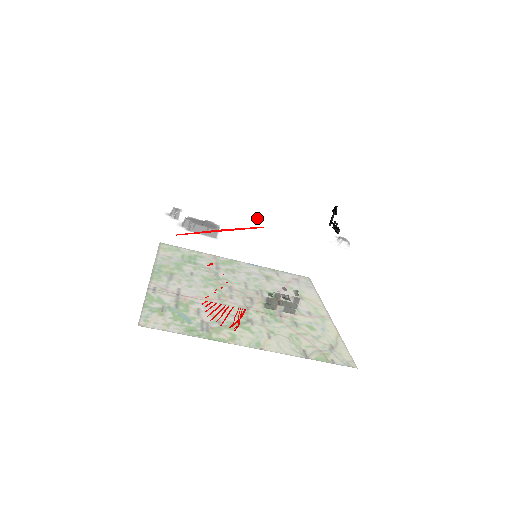
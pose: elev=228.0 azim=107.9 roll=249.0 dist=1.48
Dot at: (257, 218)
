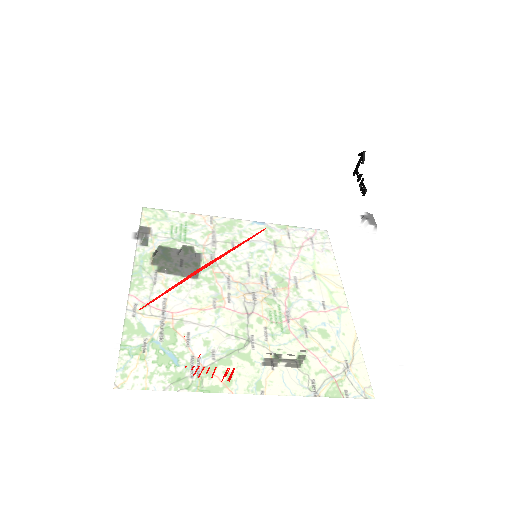
Dot at: (257, 195)
